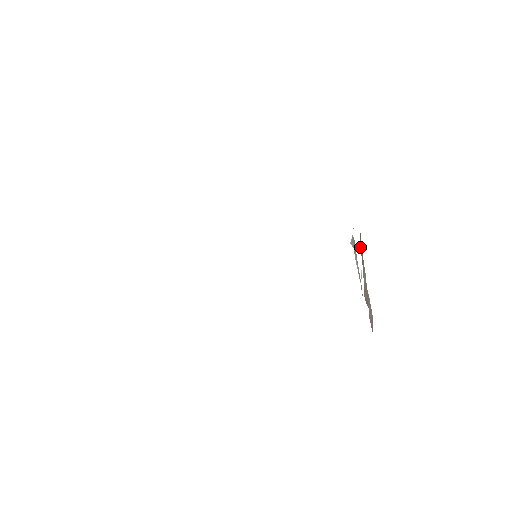
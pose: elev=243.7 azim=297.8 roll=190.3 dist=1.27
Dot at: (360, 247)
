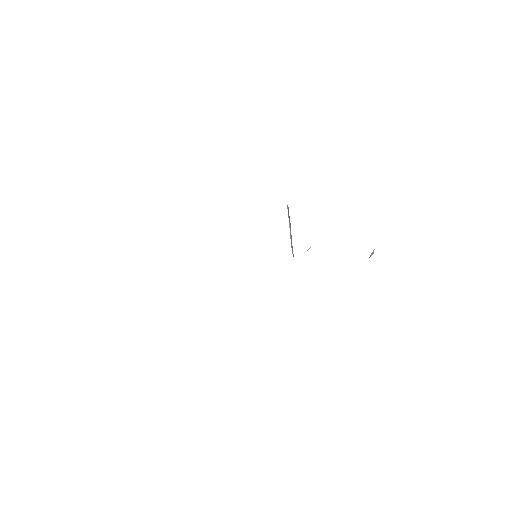
Dot at: occluded
